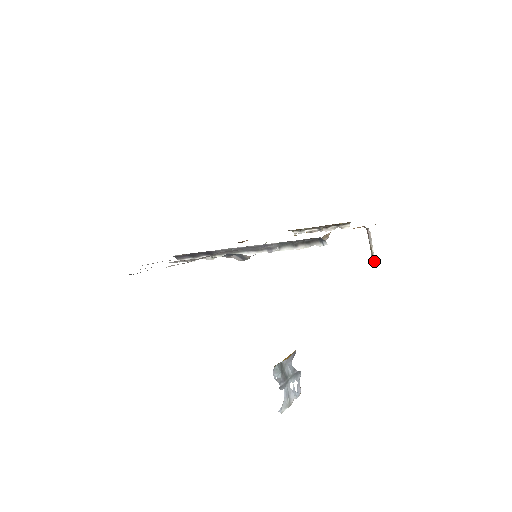
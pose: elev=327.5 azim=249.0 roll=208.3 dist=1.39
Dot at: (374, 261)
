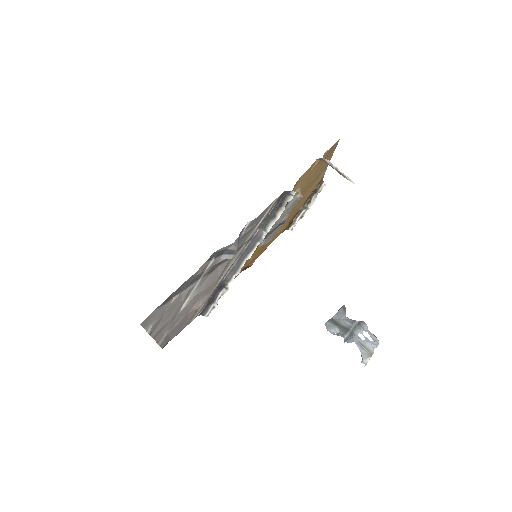
Dot at: (349, 179)
